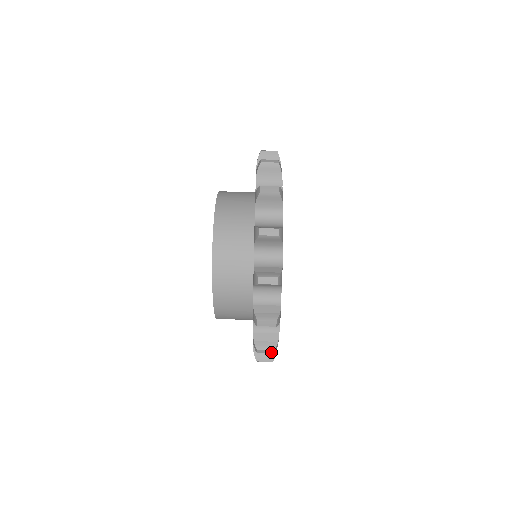
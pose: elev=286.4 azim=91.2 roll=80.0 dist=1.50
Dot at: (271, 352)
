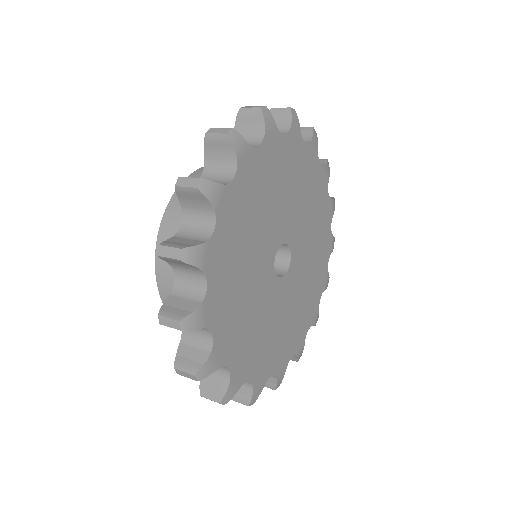
Dot at: (258, 107)
